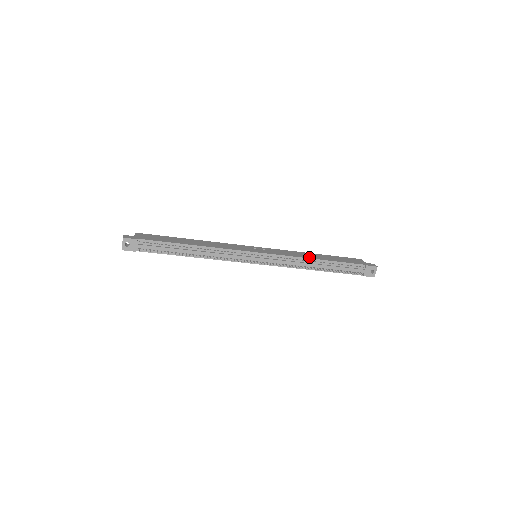
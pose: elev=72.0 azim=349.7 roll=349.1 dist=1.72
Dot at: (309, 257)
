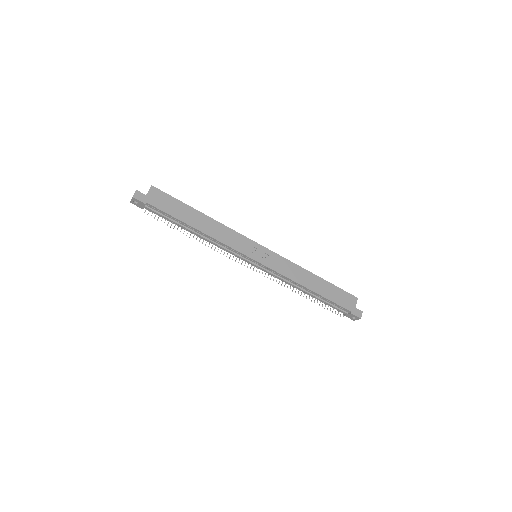
Dot at: (303, 283)
